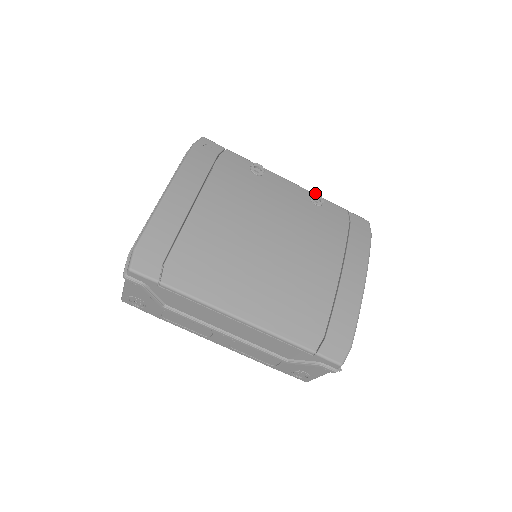
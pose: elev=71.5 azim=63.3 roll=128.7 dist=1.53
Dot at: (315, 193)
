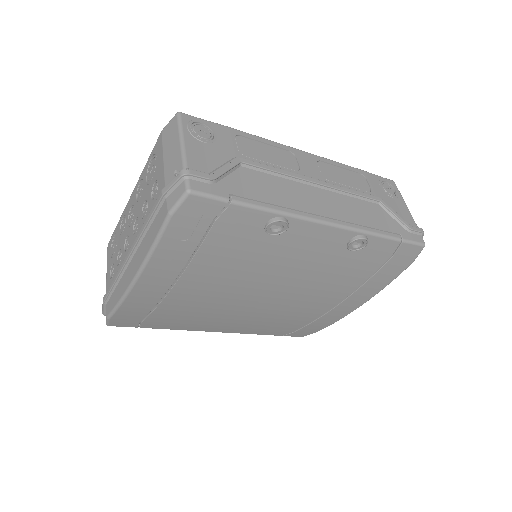
Dot at: (360, 239)
